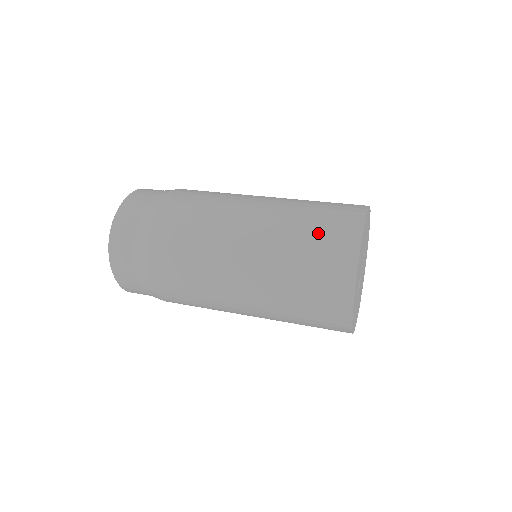
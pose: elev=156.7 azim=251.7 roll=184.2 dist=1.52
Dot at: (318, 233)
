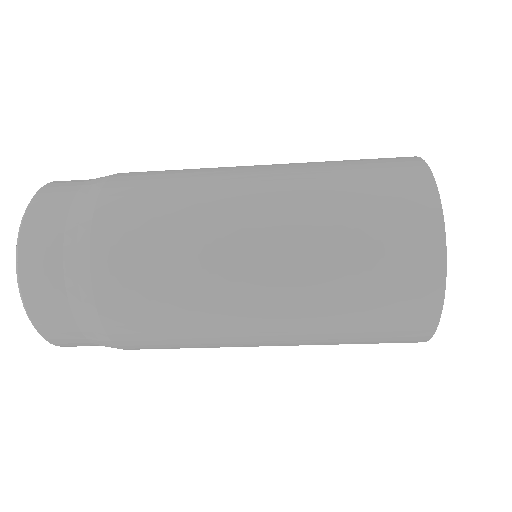
Dot at: (372, 207)
